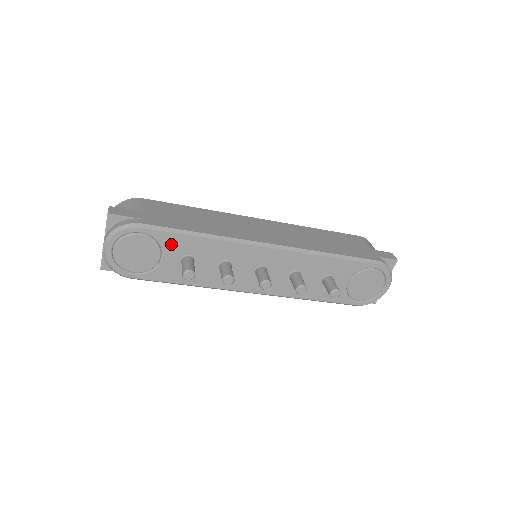
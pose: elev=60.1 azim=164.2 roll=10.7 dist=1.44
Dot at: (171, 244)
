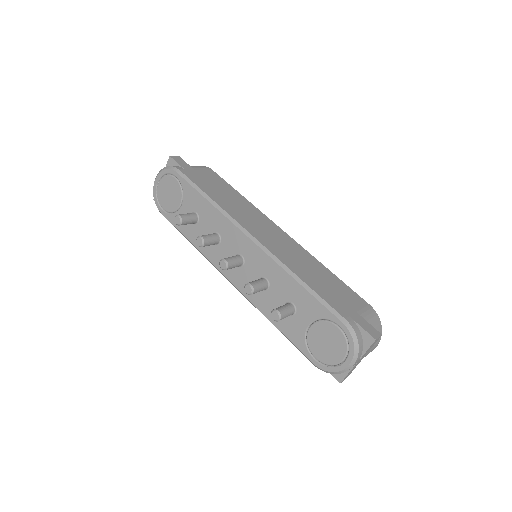
Dot at: (189, 197)
